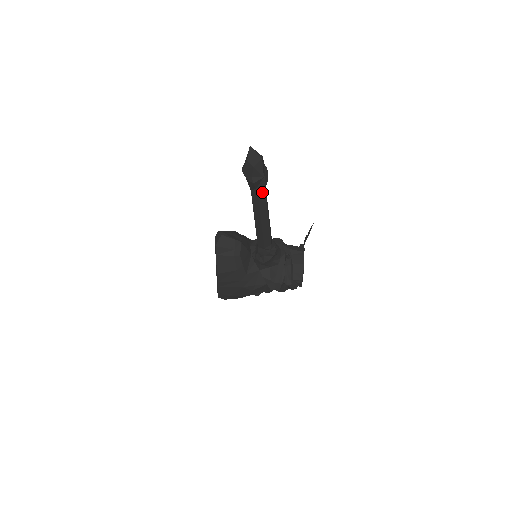
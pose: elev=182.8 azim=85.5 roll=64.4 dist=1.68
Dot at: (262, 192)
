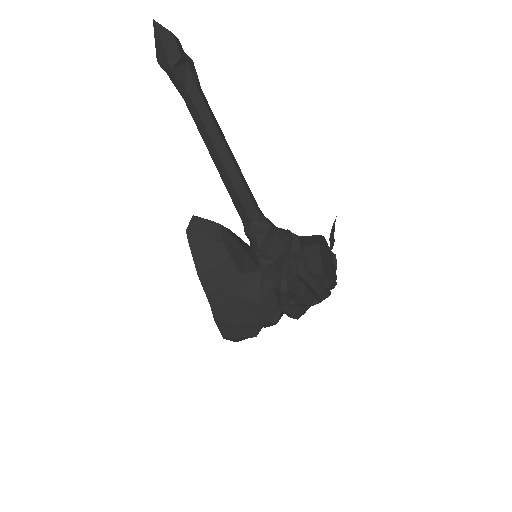
Dot at: (196, 95)
